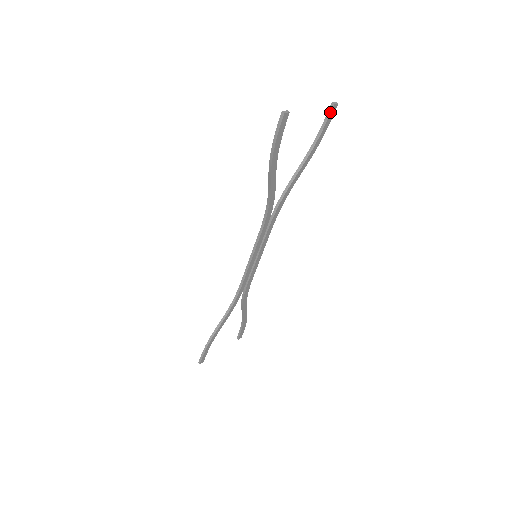
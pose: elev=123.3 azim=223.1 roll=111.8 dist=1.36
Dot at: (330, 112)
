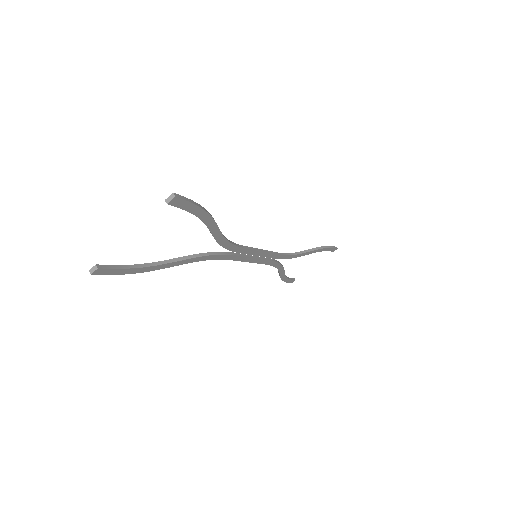
Dot at: (174, 206)
